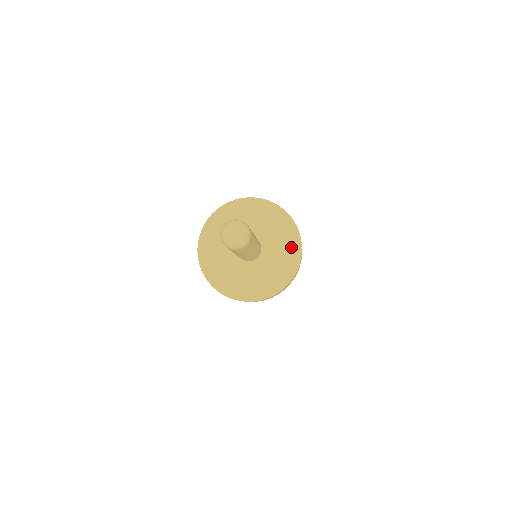
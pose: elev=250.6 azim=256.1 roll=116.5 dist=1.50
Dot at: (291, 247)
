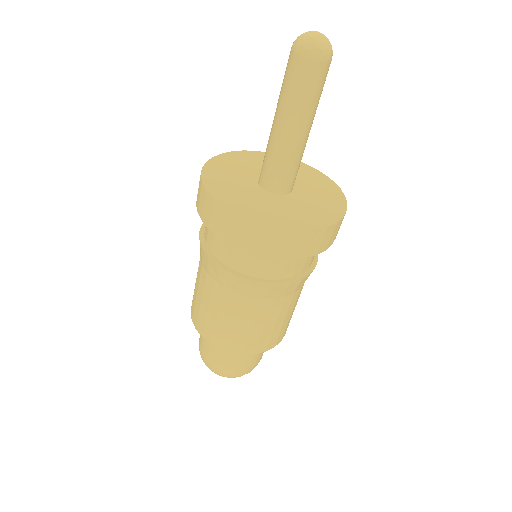
Dot at: (332, 205)
